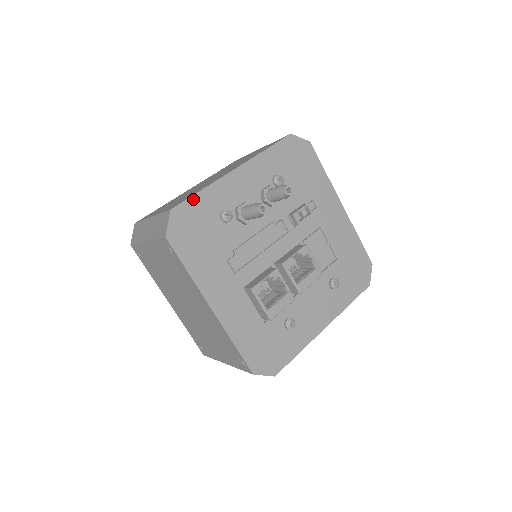
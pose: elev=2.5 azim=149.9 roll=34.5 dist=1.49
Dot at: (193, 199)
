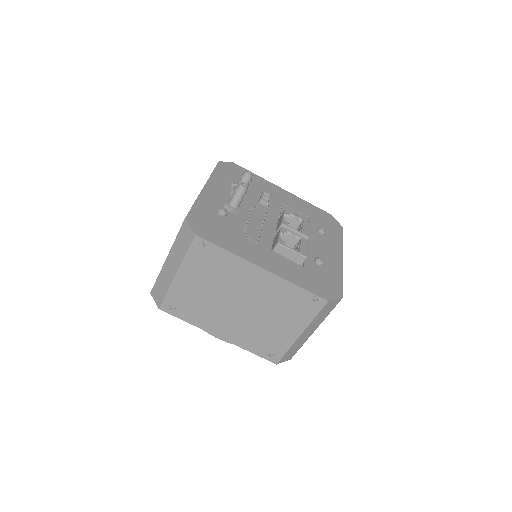
Dot at: (193, 209)
